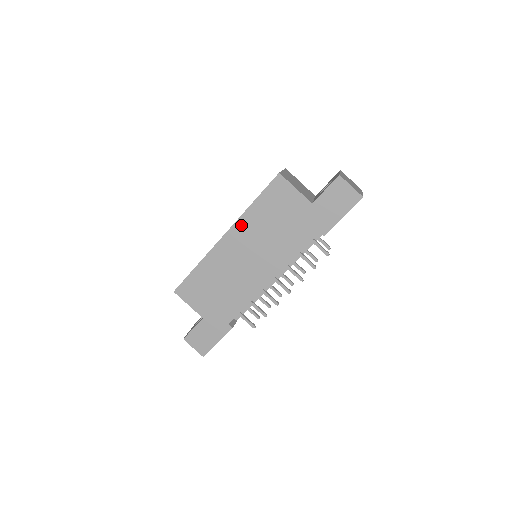
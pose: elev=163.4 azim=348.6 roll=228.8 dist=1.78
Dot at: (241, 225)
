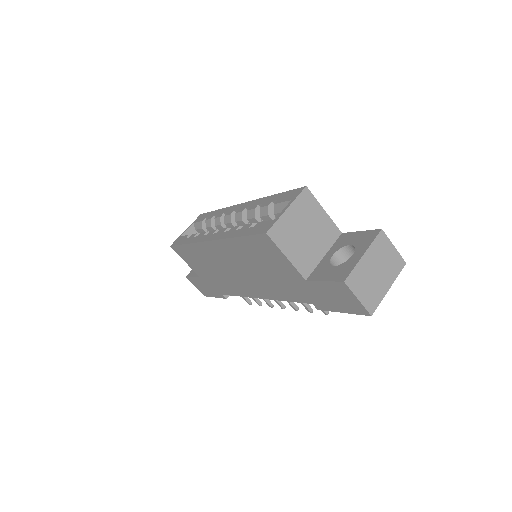
Dot at: (226, 245)
